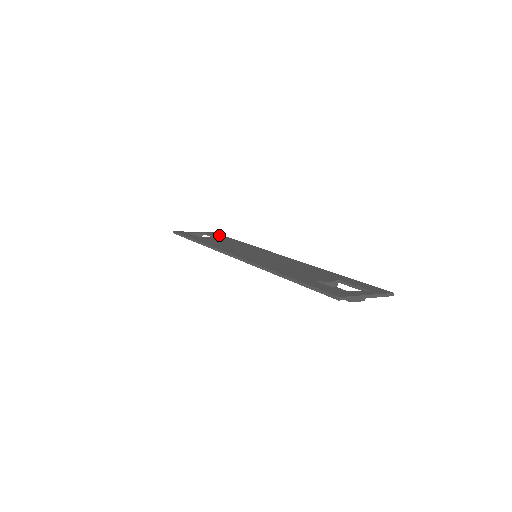
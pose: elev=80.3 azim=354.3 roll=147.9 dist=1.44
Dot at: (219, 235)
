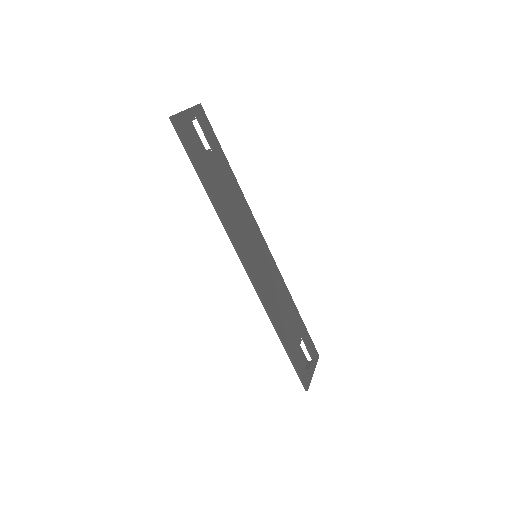
Dot at: (212, 132)
